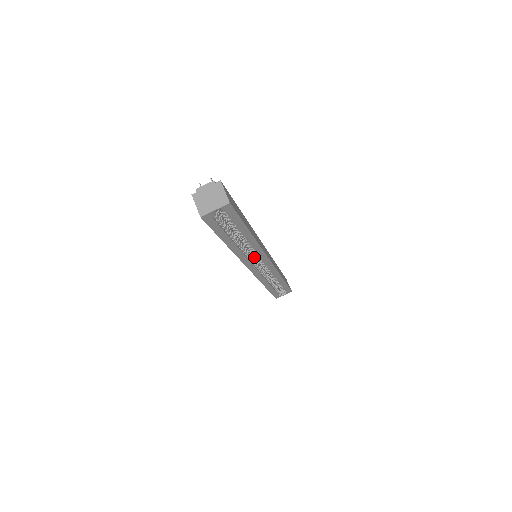
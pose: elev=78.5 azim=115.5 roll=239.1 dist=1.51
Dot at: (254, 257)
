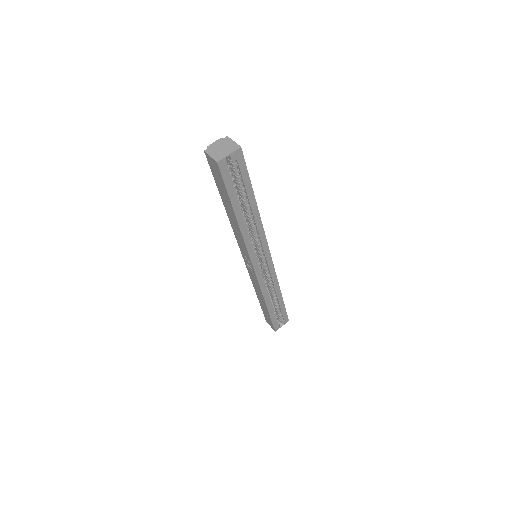
Dot at: occluded
